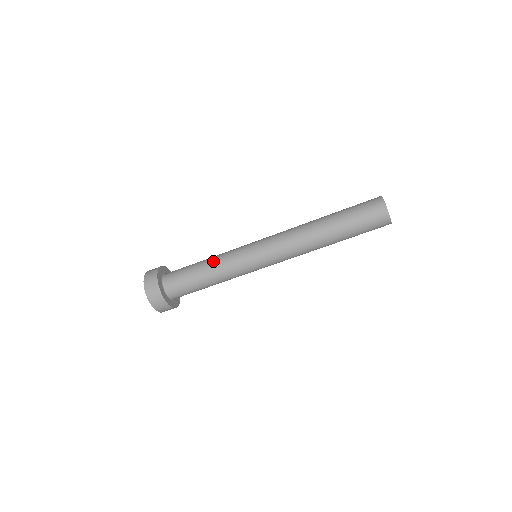
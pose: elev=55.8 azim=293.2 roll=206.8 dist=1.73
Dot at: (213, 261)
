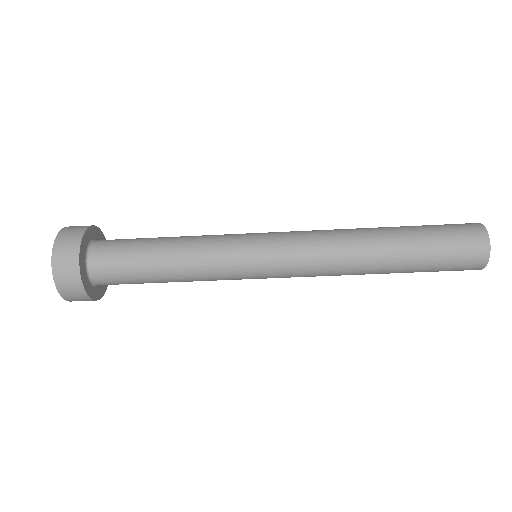
Dot at: (187, 236)
